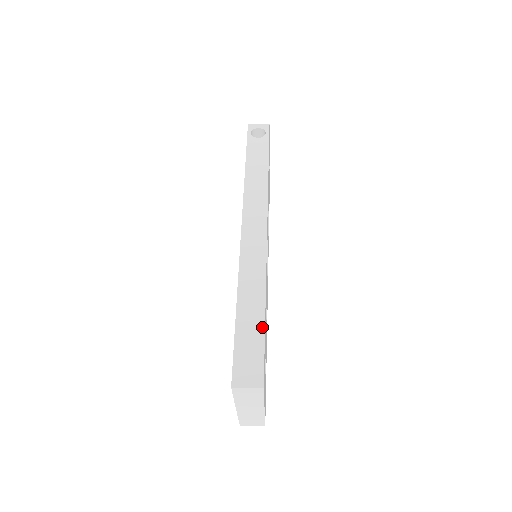
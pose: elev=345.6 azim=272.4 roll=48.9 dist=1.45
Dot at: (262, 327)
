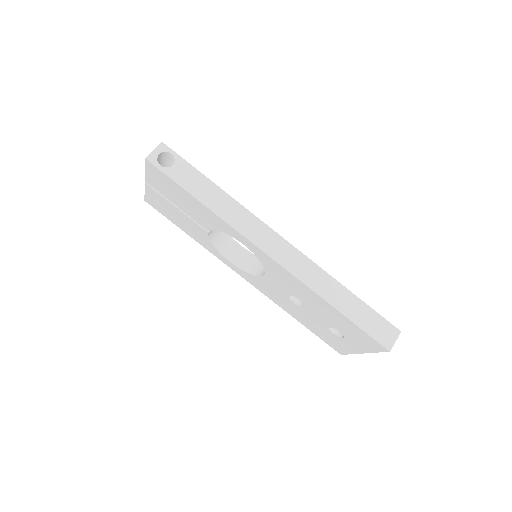
Dot at: (362, 303)
